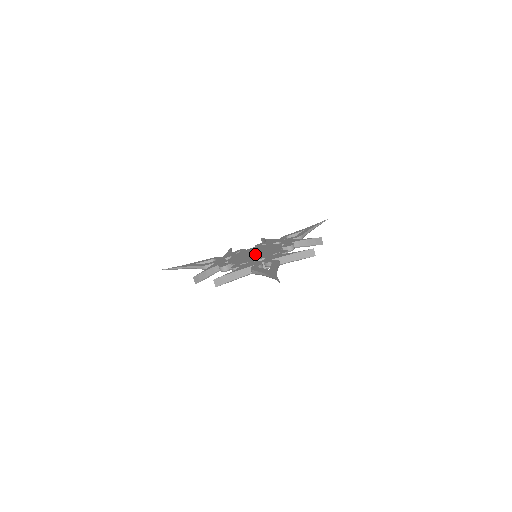
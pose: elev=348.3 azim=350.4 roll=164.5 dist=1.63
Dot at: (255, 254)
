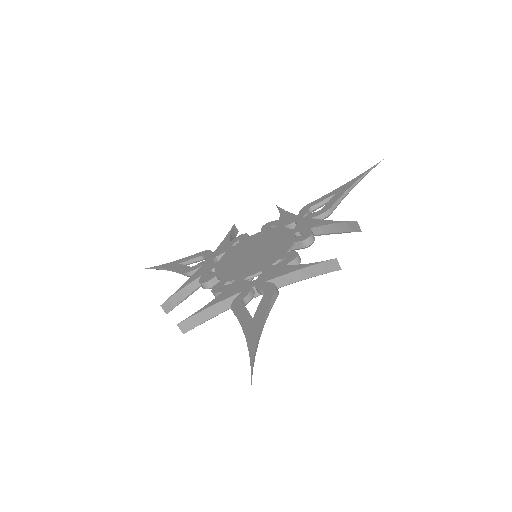
Dot at: (252, 256)
